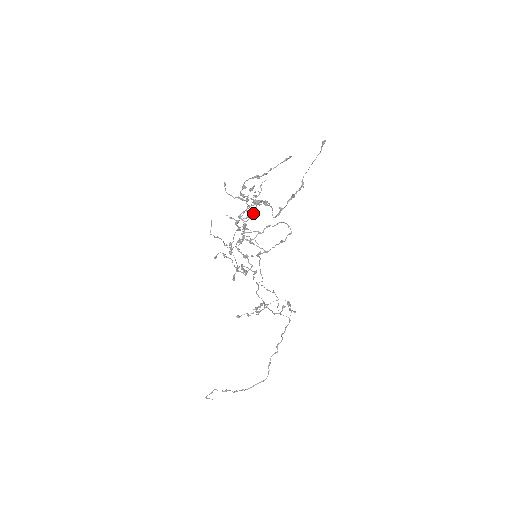
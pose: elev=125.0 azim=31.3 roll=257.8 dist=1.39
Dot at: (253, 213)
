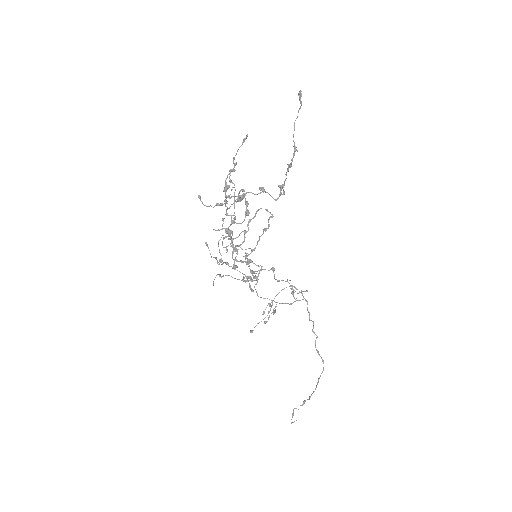
Dot at: (247, 209)
